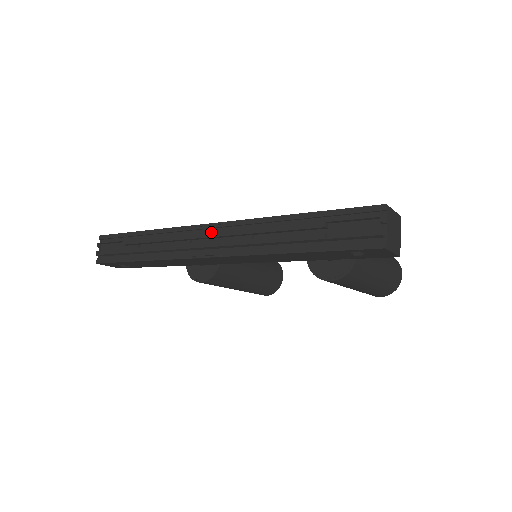
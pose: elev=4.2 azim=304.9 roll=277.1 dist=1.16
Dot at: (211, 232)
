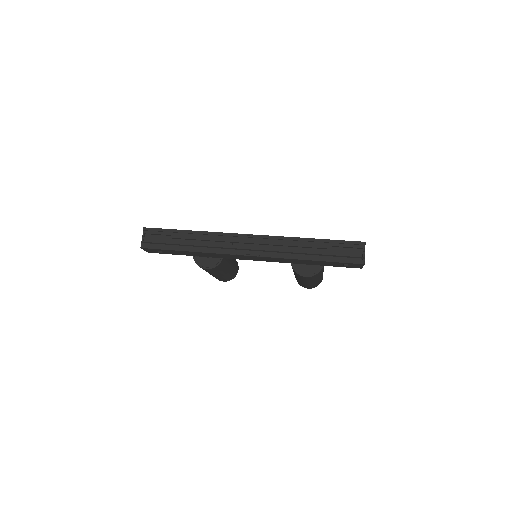
Dot at: (253, 240)
